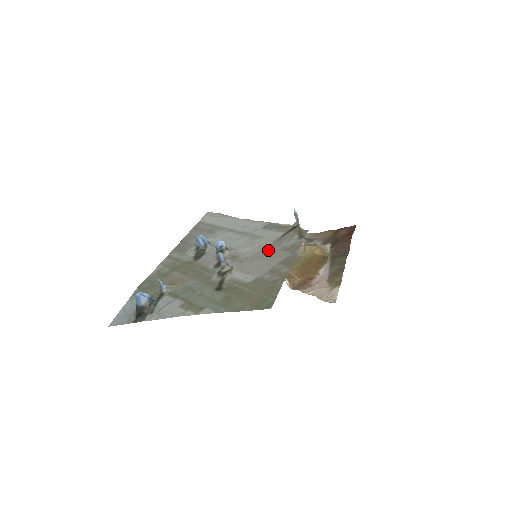
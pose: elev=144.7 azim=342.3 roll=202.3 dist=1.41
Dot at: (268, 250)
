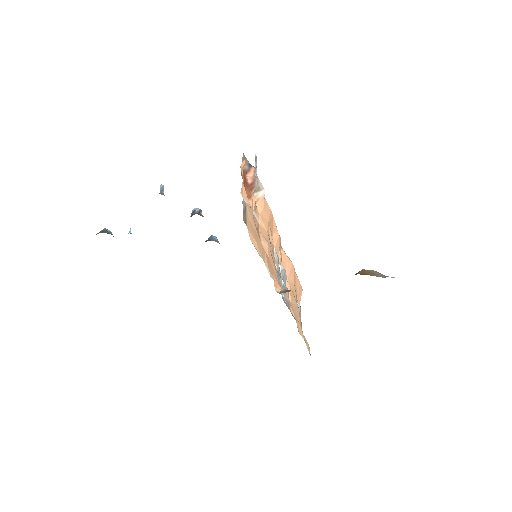
Dot at: occluded
